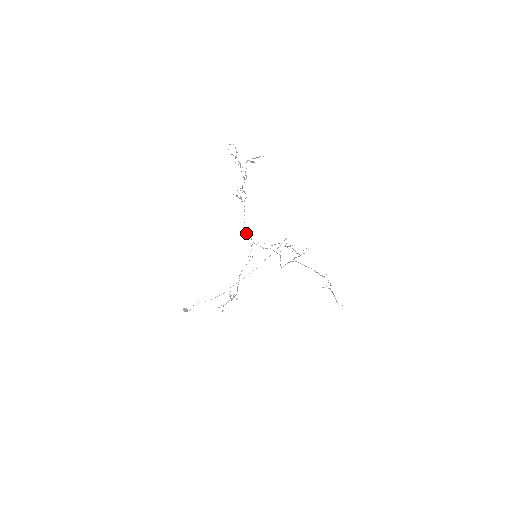
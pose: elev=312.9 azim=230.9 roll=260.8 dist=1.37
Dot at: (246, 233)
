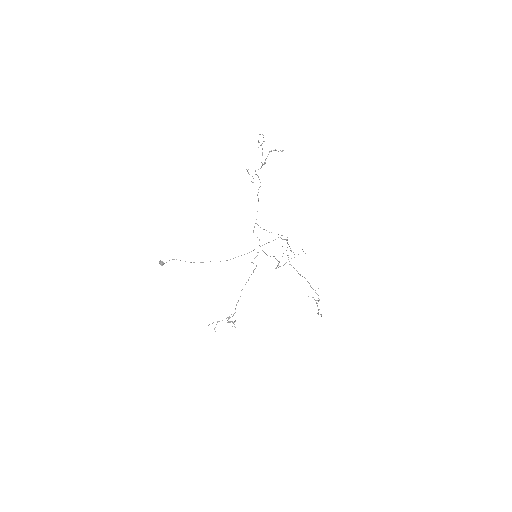
Dot at: occluded
